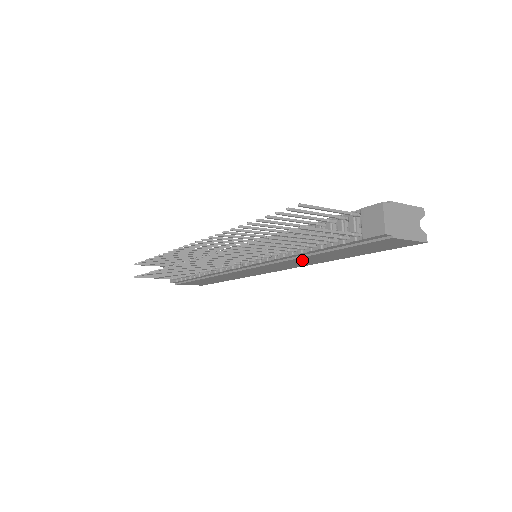
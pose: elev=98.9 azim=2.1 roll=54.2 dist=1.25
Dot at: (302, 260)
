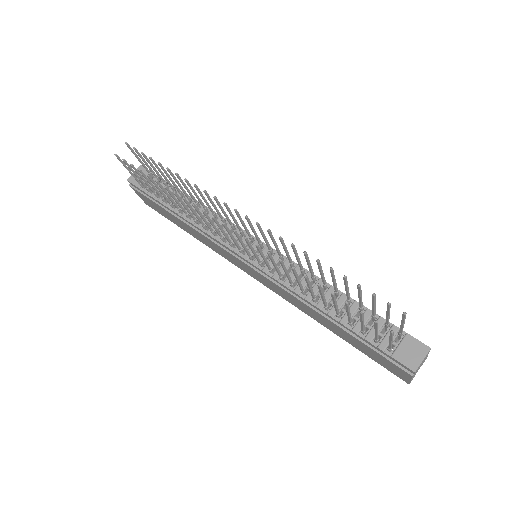
Dot at: (302, 304)
